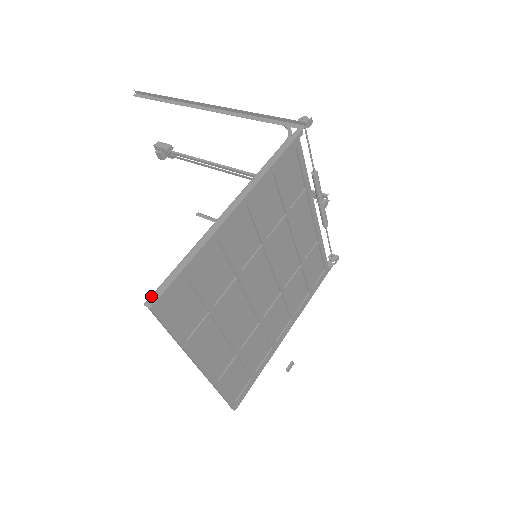
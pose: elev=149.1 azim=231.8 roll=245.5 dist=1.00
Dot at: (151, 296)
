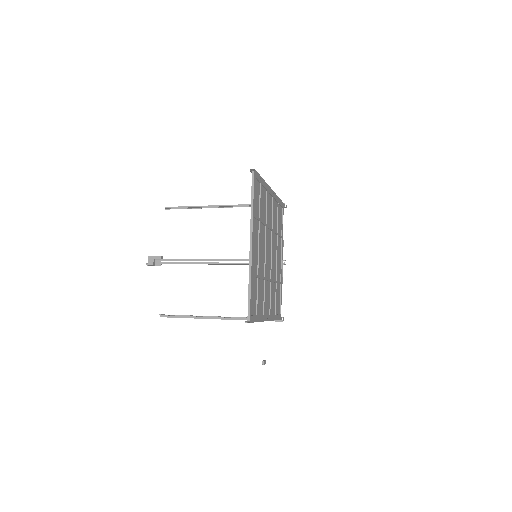
Dot at: (252, 171)
